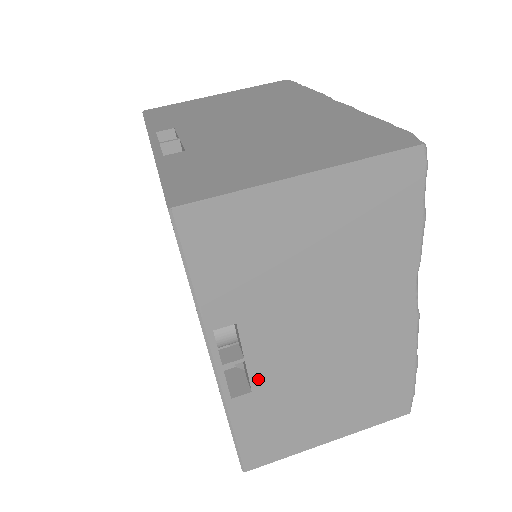
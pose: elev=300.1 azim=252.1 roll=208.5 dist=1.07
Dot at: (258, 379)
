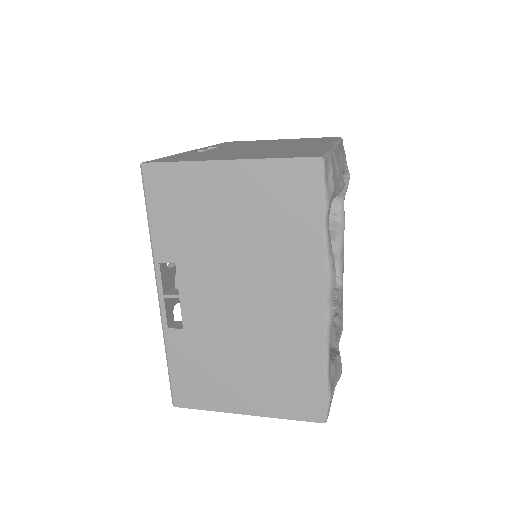
Dot at: occluded
